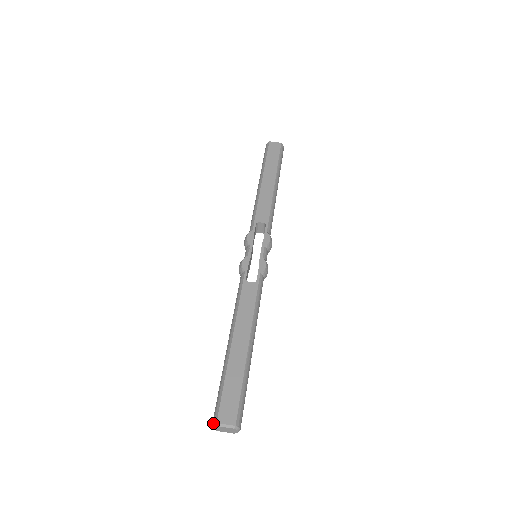
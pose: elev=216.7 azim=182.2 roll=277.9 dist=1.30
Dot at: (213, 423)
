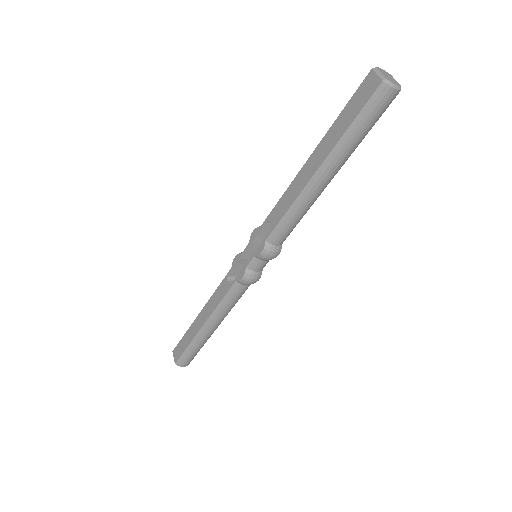
Dot at: occluded
